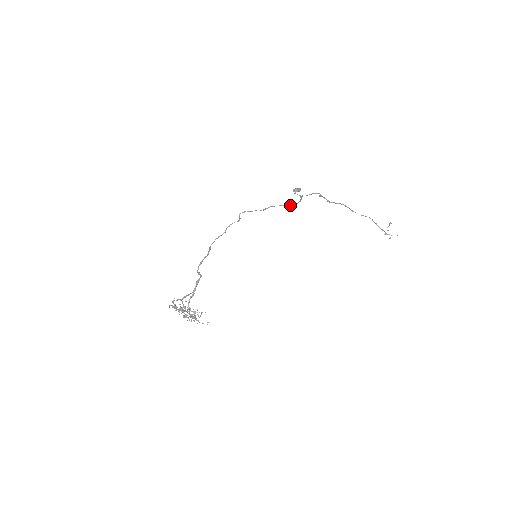
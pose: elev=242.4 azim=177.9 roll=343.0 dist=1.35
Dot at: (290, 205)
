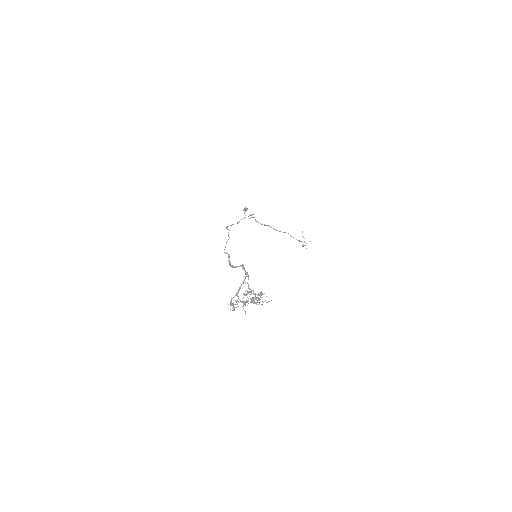
Dot at: (251, 215)
